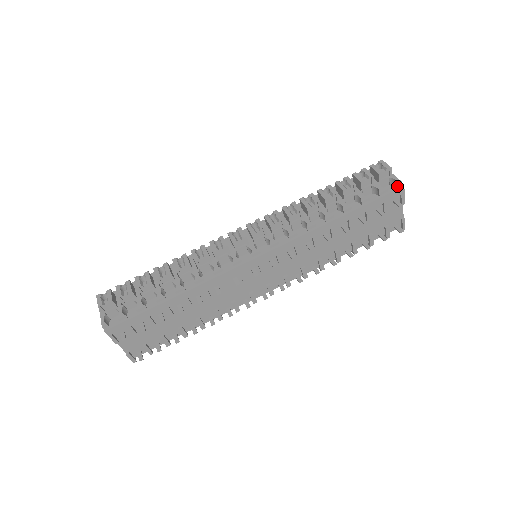
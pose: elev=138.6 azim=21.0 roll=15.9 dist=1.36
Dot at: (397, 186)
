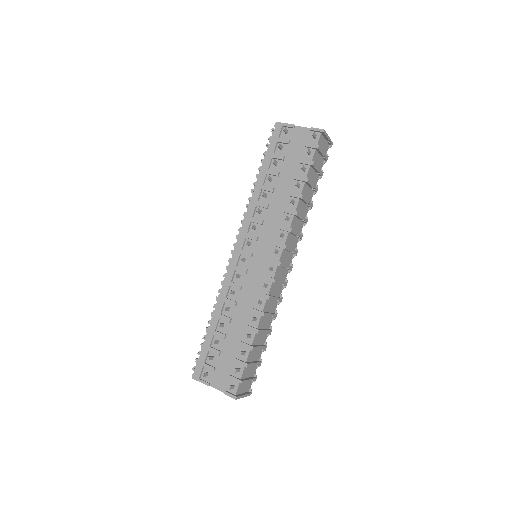
Dot at: (275, 128)
